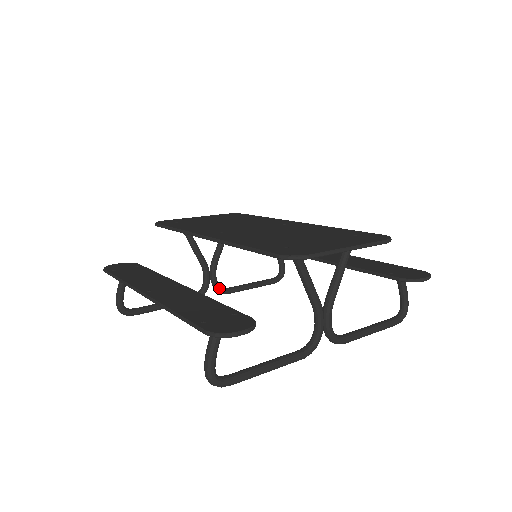
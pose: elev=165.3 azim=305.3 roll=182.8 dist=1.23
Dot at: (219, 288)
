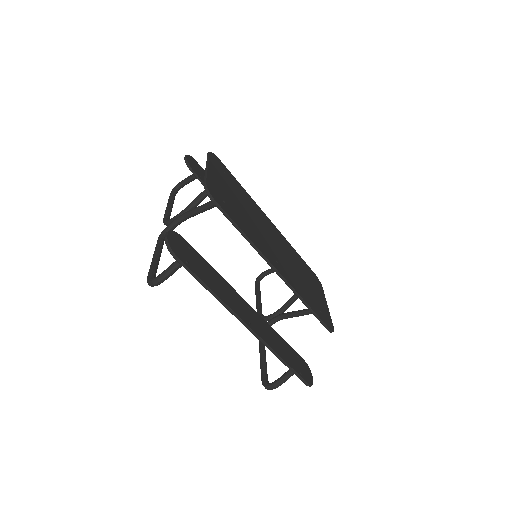
Dot at: occluded
